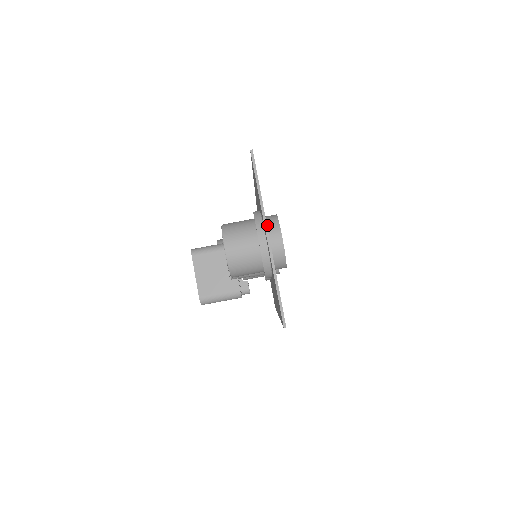
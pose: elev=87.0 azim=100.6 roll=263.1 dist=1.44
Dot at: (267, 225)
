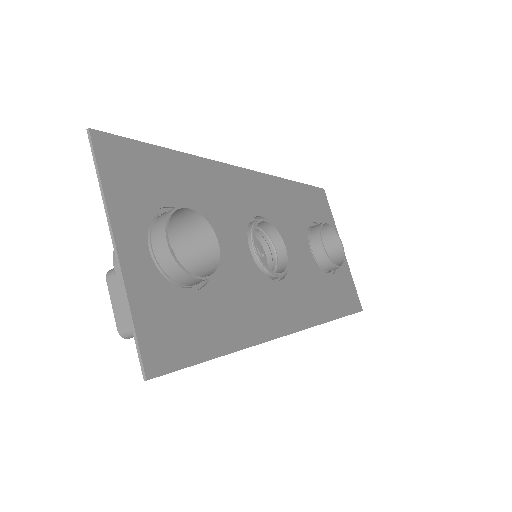
Dot at: (154, 225)
